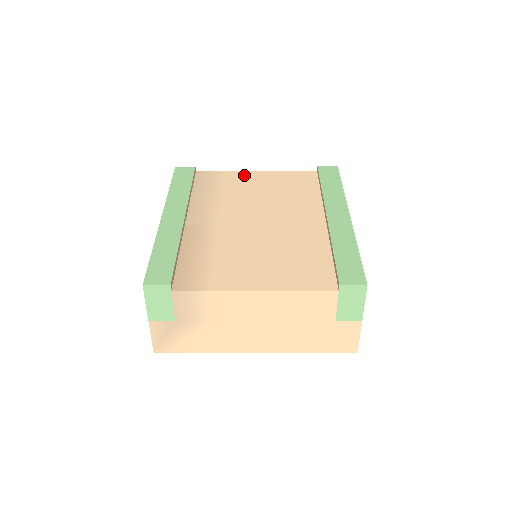
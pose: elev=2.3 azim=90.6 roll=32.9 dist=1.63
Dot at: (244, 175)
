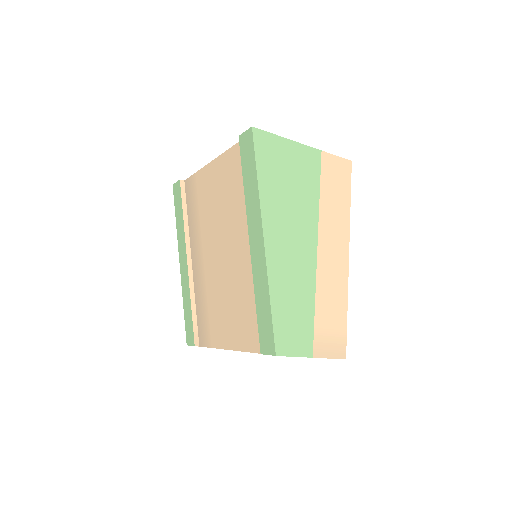
Dot at: (205, 175)
